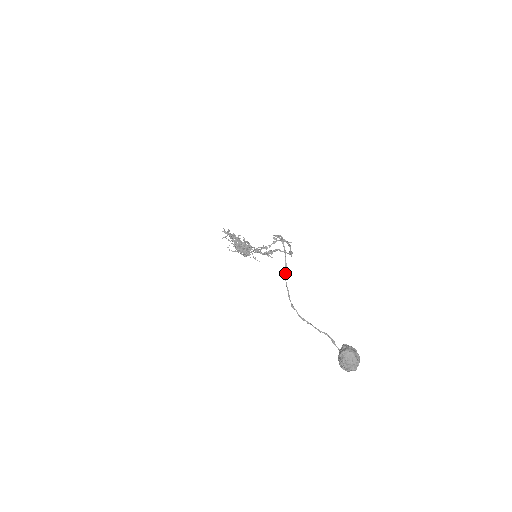
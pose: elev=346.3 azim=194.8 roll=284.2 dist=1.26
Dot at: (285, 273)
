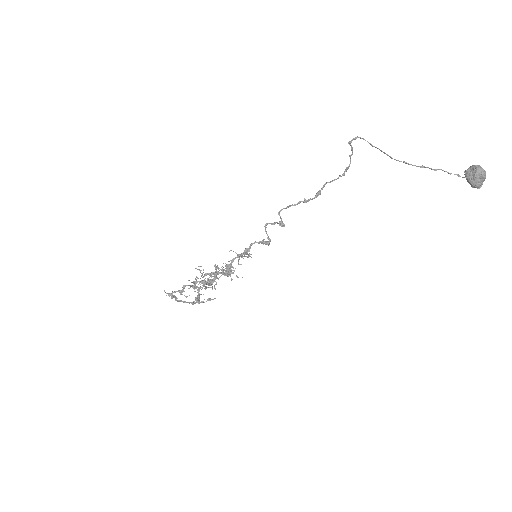
Dot at: (389, 156)
